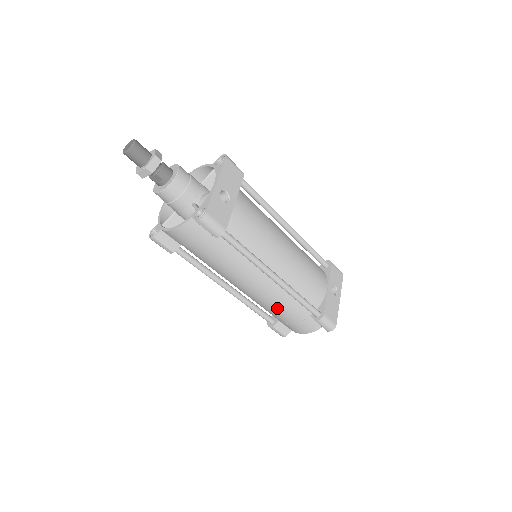
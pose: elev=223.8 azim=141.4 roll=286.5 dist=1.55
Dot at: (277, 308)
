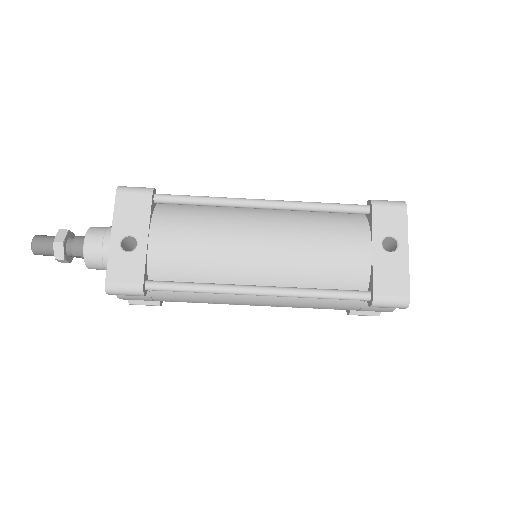
Dot at: (314, 307)
